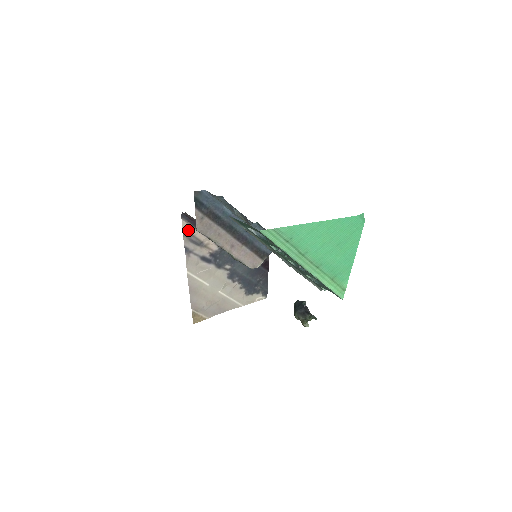
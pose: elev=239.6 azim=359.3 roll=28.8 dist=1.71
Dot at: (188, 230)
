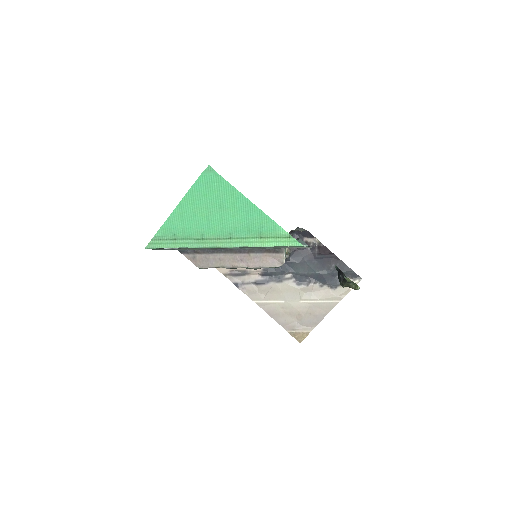
Dot at: (224, 269)
